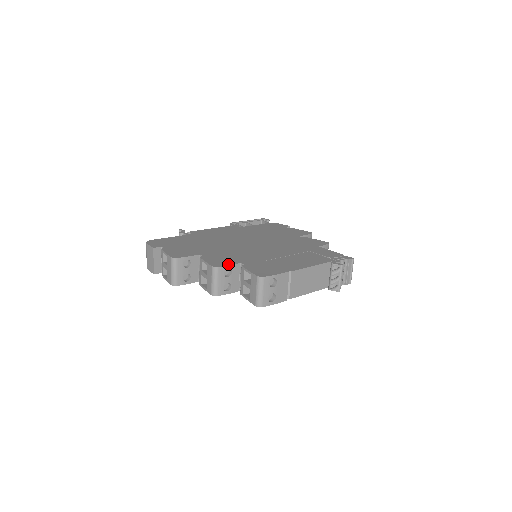
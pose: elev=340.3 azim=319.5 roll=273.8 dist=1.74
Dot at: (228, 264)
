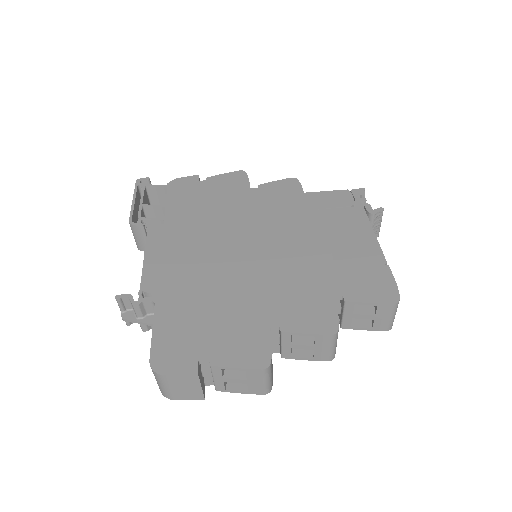
Dot at: (333, 313)
